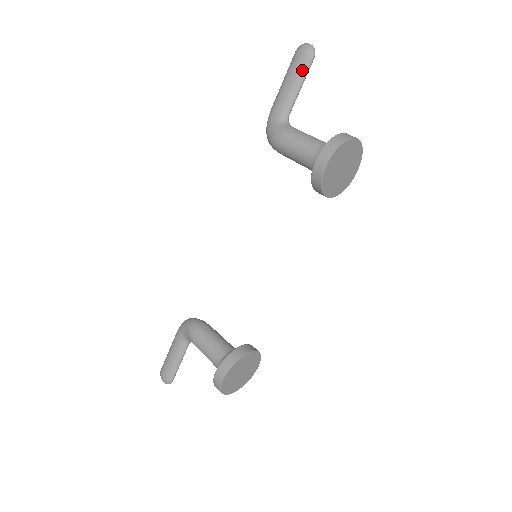
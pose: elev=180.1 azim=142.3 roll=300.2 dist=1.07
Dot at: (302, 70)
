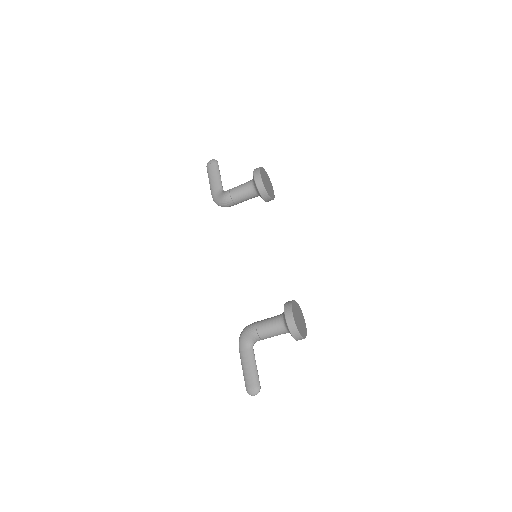
Dot at: (216, 169)
